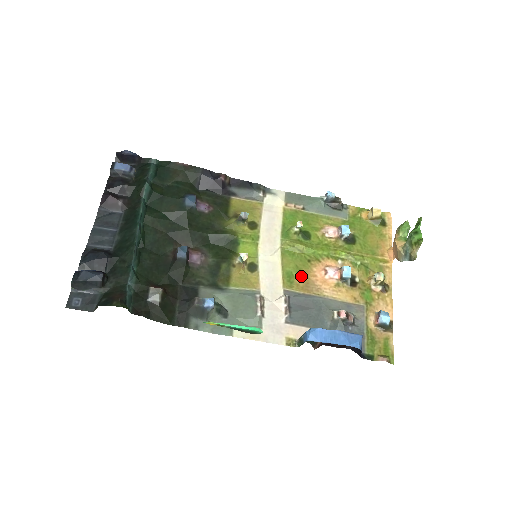
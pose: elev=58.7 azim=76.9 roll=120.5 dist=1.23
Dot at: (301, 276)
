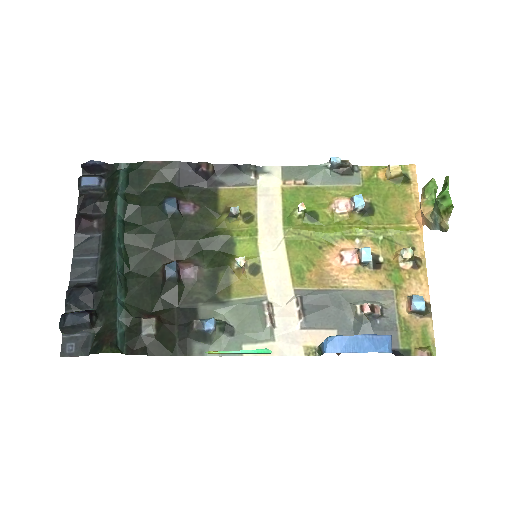
Dot at: (313, 268)
